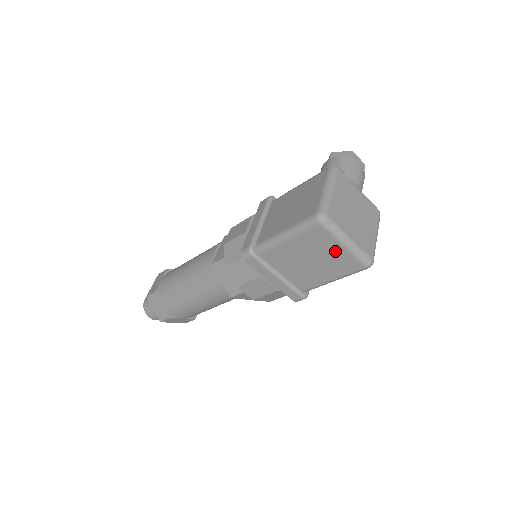
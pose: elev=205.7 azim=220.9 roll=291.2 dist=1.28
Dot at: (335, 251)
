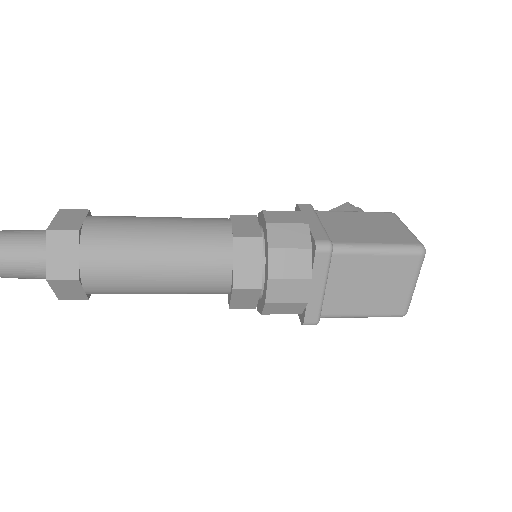
Dot at: (400, 287)
